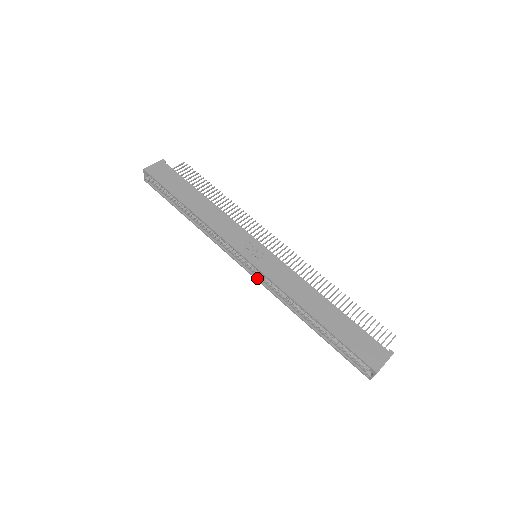
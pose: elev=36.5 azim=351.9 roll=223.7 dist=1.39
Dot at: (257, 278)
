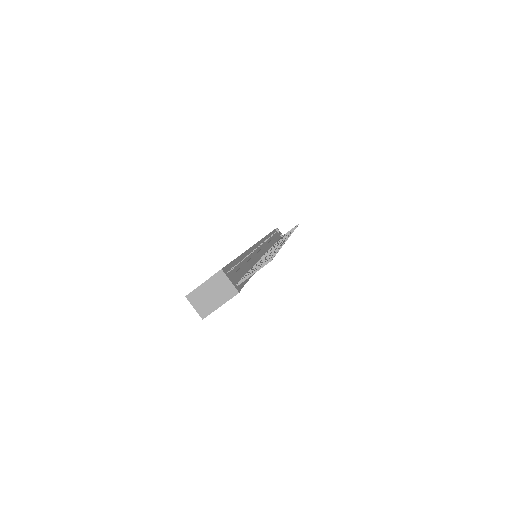
Dot at: occluded
